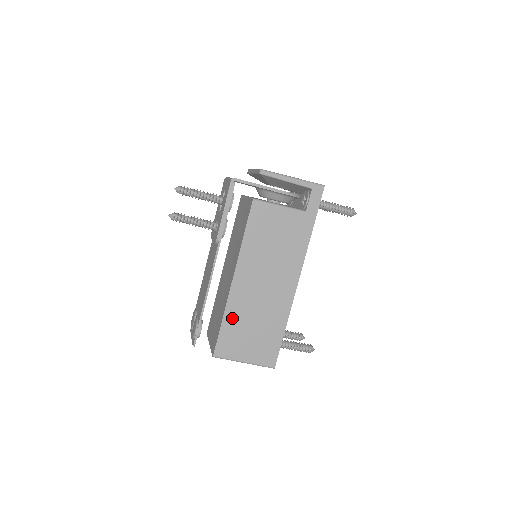
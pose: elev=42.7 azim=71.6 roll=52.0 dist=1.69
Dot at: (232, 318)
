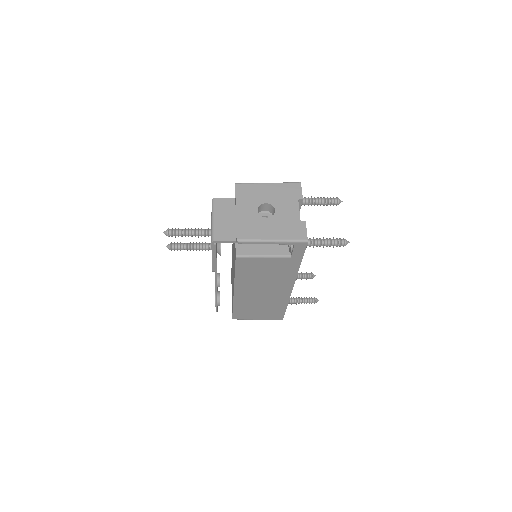
Dot at: (240, 306)
